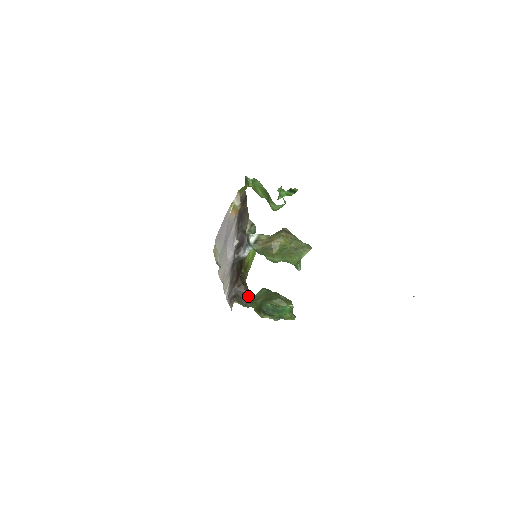
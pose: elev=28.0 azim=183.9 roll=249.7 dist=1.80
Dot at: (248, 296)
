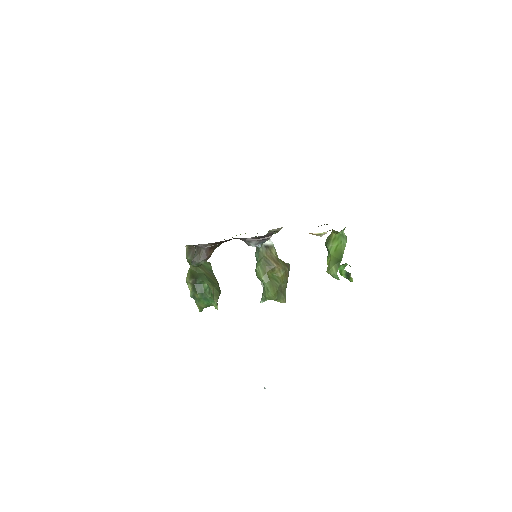
Dot at: (205, 261)
